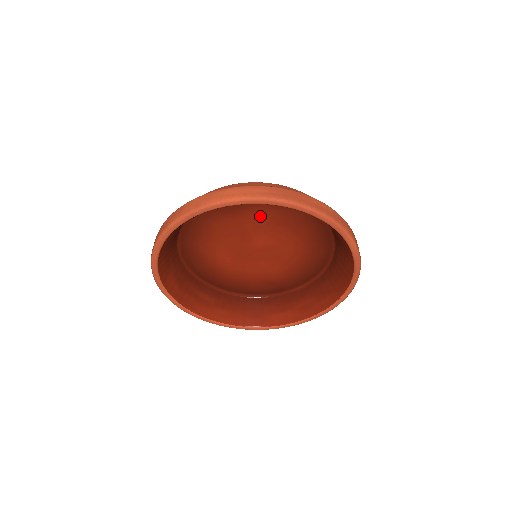
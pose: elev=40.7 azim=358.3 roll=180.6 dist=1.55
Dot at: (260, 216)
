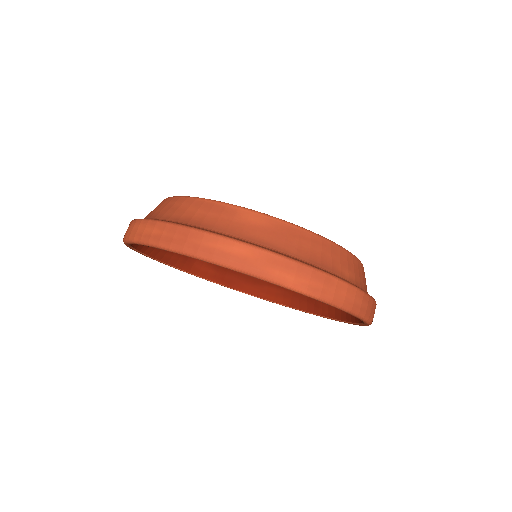
Dot at: occluded
